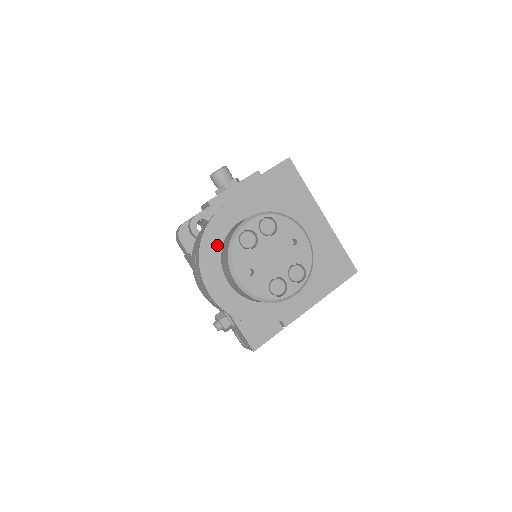
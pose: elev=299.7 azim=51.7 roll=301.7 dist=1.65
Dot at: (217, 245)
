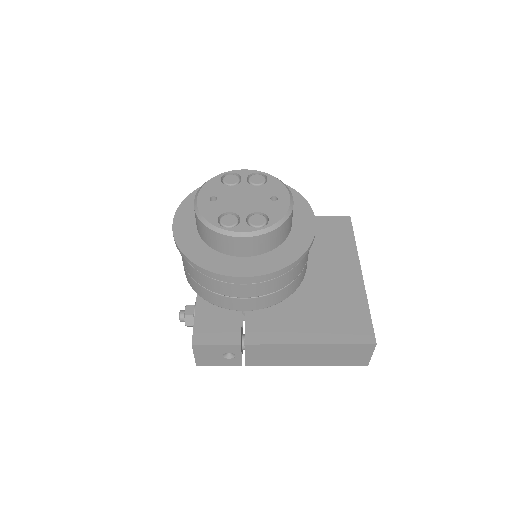
Dot at: occluded
